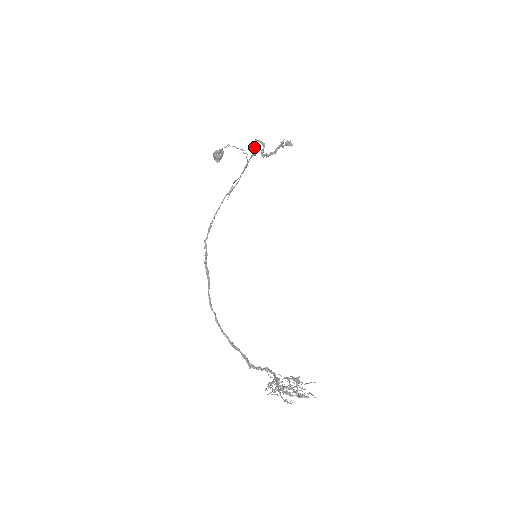
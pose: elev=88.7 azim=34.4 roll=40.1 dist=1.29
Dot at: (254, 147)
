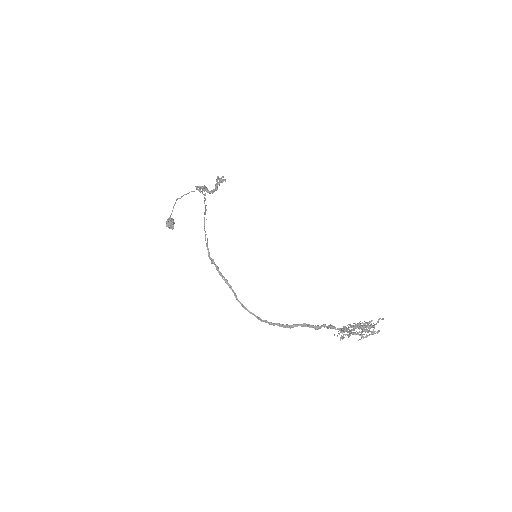
Dot at: occluded
